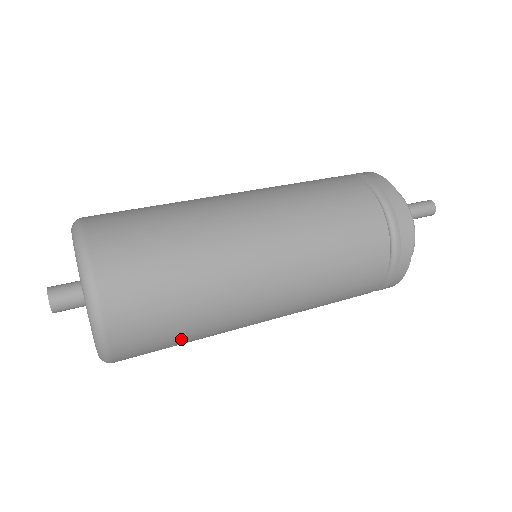
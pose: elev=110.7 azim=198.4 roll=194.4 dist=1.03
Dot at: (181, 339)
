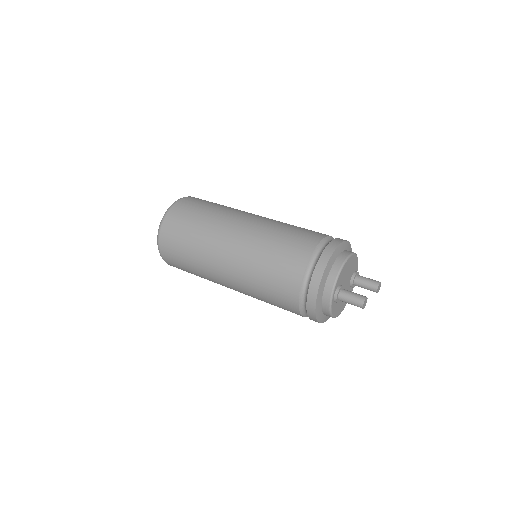
Dot at: occluded
